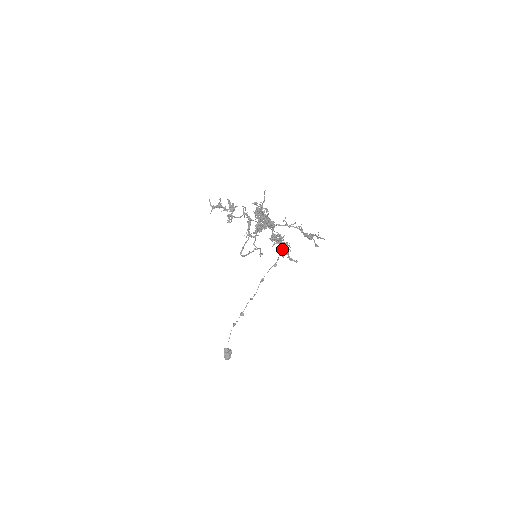
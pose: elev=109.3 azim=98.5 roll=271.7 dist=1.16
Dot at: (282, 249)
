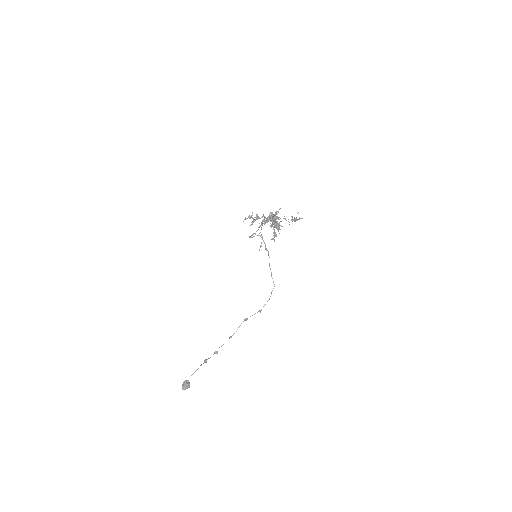
Dot at: (276, 227)
